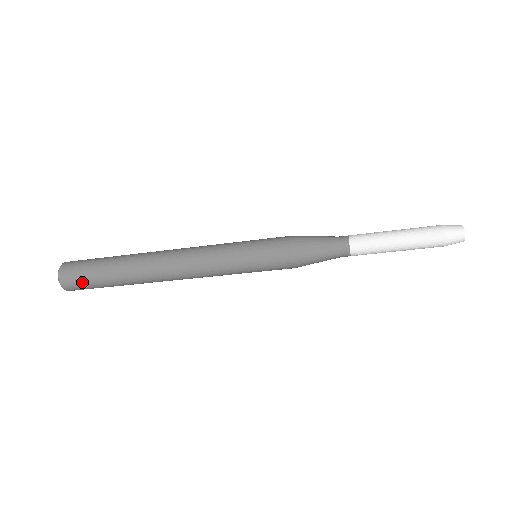
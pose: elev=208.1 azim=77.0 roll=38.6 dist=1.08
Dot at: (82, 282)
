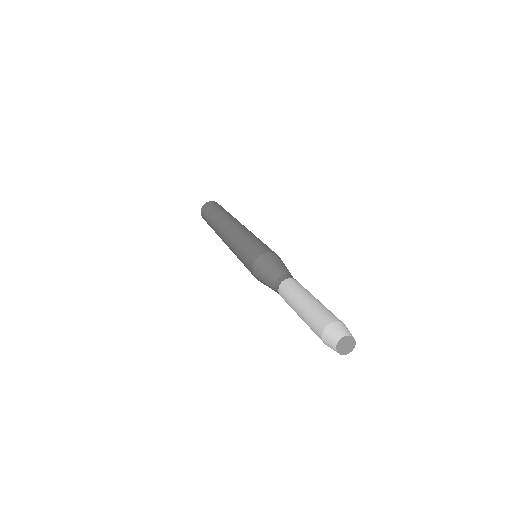
Dot at: occluded
